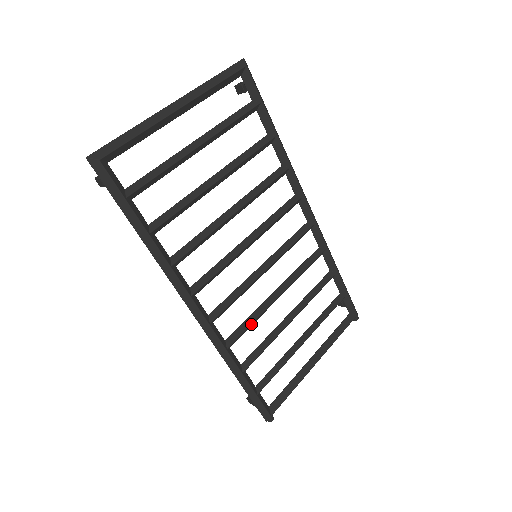
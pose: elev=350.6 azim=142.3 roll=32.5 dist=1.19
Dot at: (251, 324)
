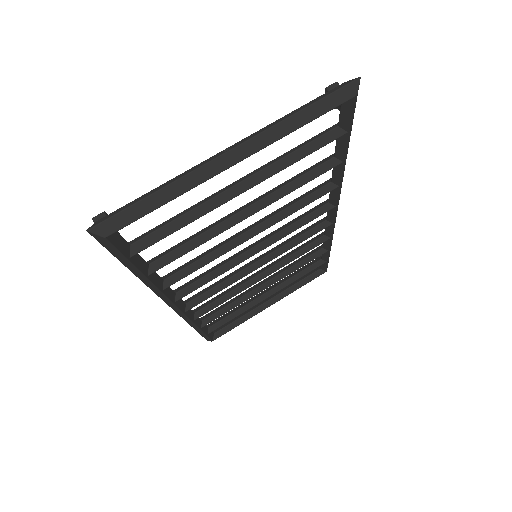
Dot at: occluded
